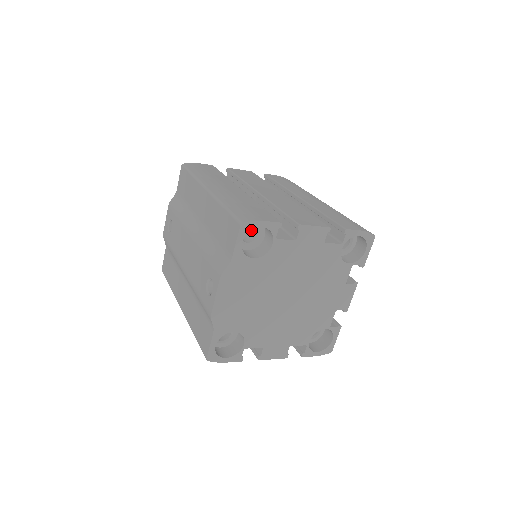
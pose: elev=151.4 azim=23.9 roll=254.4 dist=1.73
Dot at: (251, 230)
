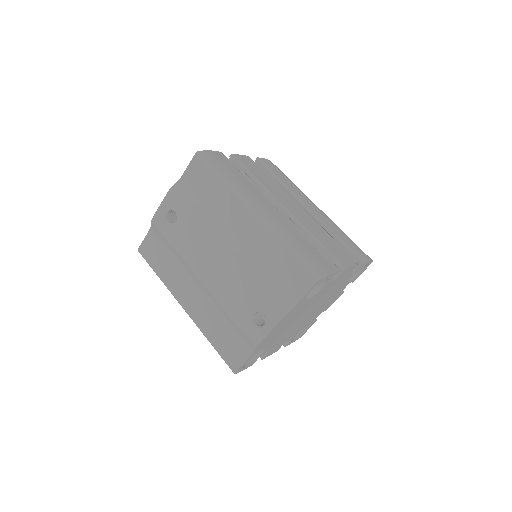
Dot at: occluded
